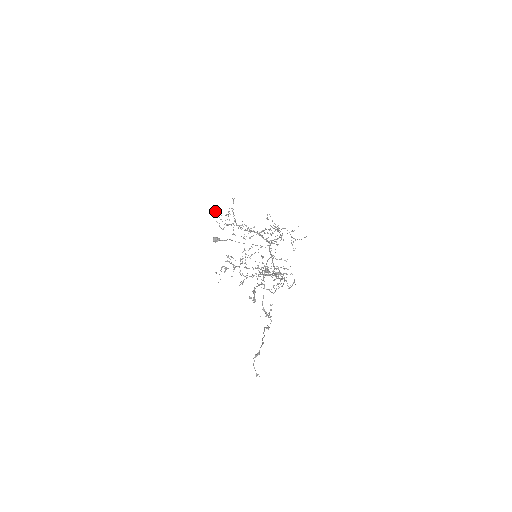
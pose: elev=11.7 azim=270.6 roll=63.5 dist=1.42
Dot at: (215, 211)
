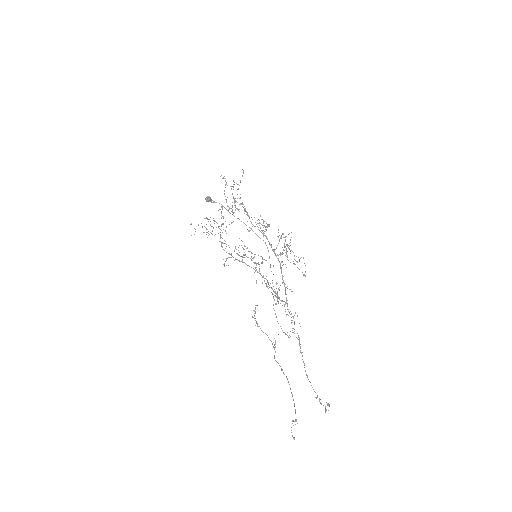
Dot at: (224, 178)
